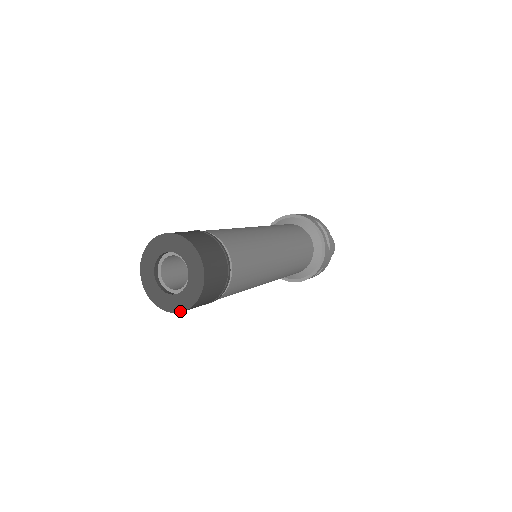
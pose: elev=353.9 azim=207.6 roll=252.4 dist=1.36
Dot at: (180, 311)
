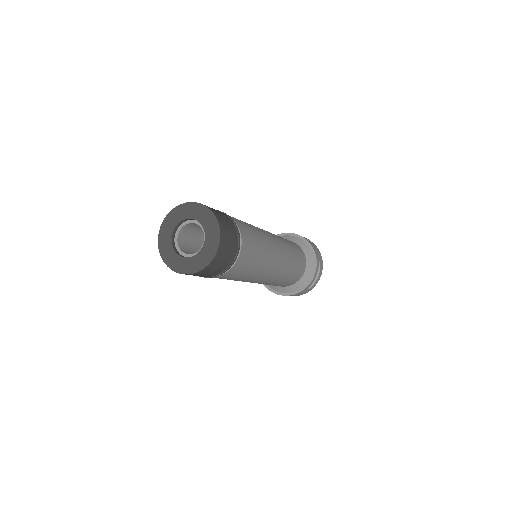
Dot at: (213, 257)
